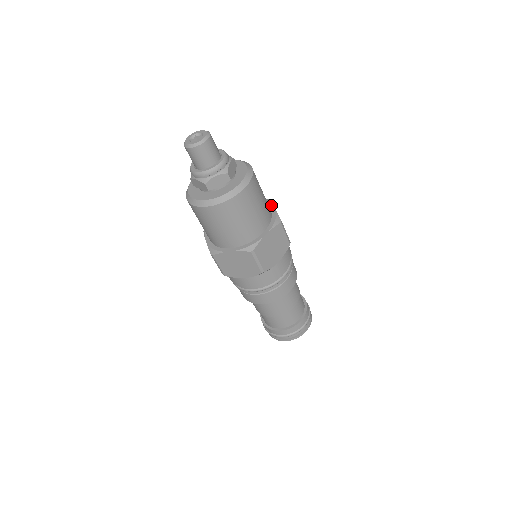
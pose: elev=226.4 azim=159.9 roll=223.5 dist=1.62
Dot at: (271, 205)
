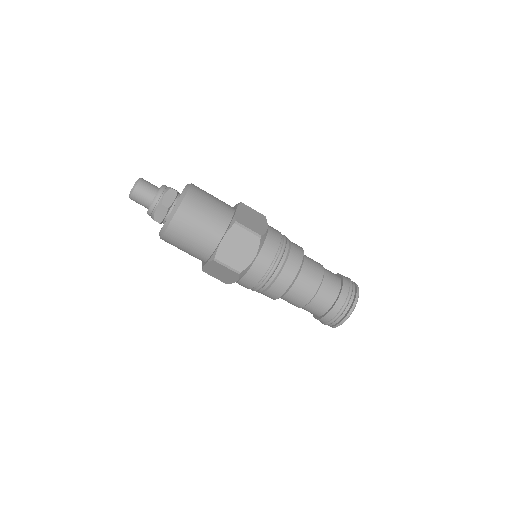
Dot at: occluded
